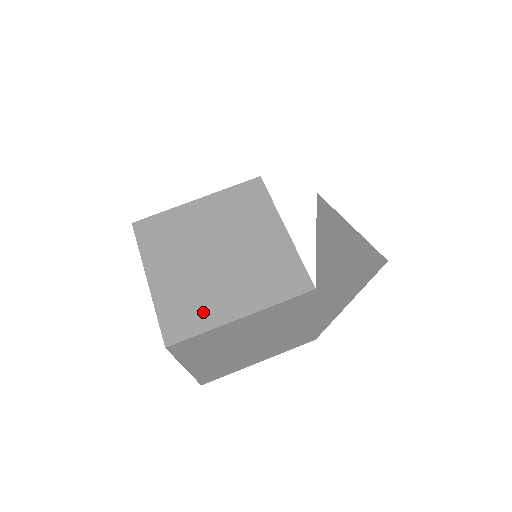
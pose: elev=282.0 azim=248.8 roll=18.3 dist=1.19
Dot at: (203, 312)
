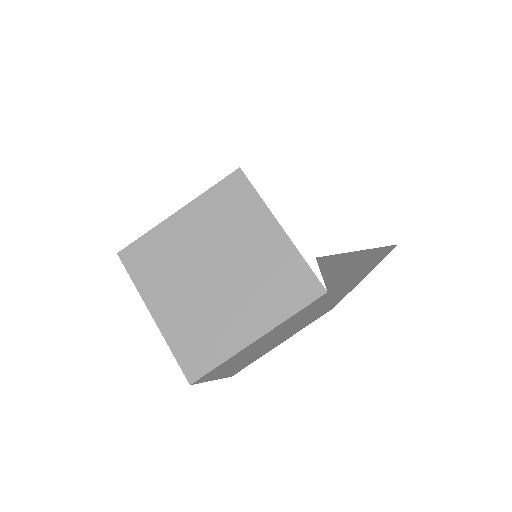
Dot at: (218, 340)
